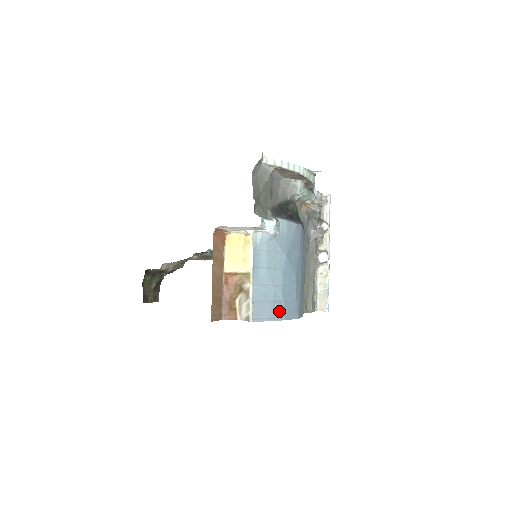
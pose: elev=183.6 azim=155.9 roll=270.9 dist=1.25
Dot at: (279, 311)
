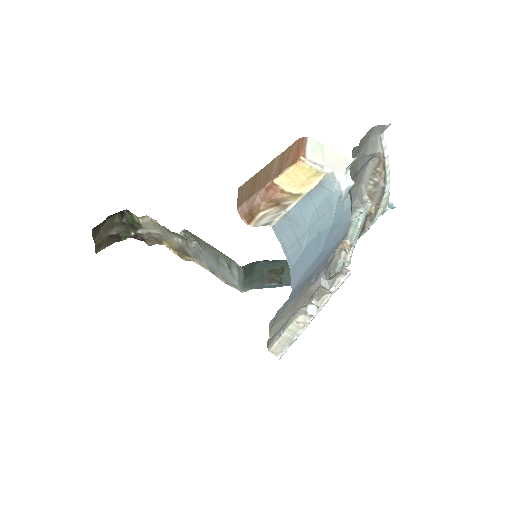
Dot at: (294, 253)
